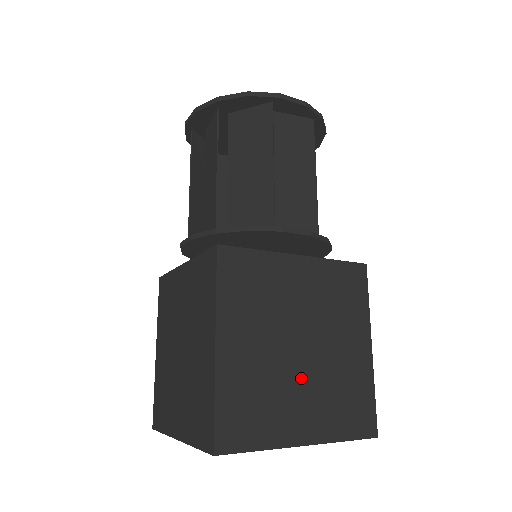
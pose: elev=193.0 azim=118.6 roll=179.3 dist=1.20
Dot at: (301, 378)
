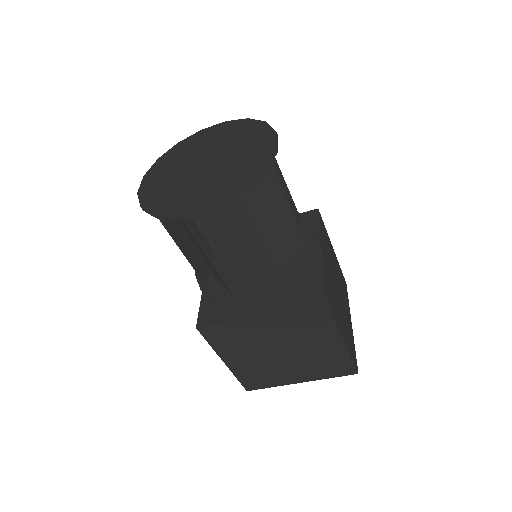
Dot at: (343, 303)
